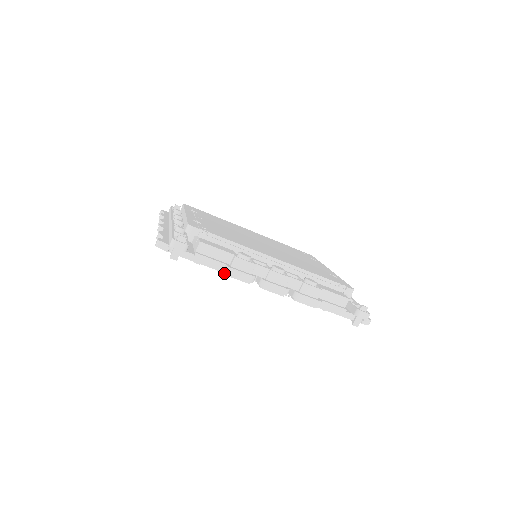
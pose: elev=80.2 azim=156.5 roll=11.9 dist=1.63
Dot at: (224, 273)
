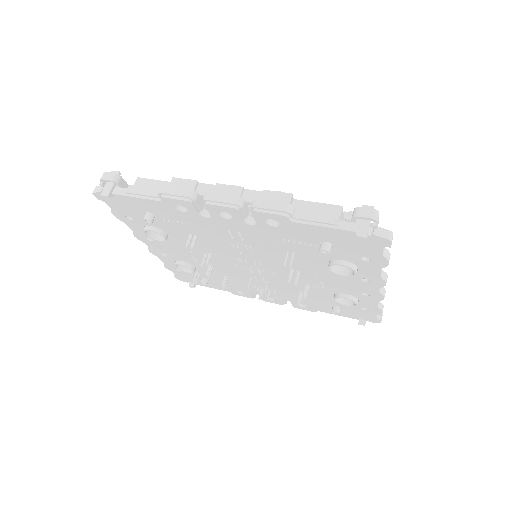
Dot at: (160, 199)
